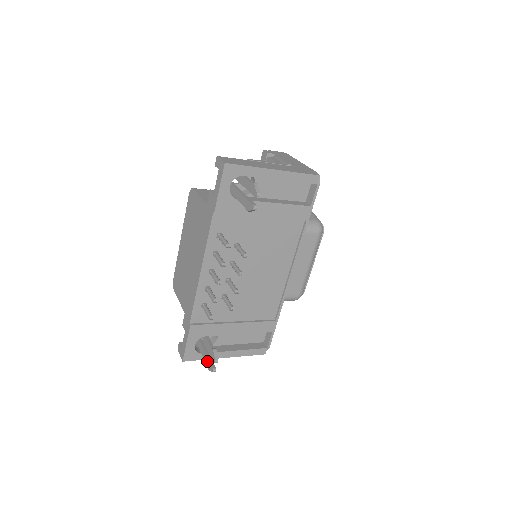
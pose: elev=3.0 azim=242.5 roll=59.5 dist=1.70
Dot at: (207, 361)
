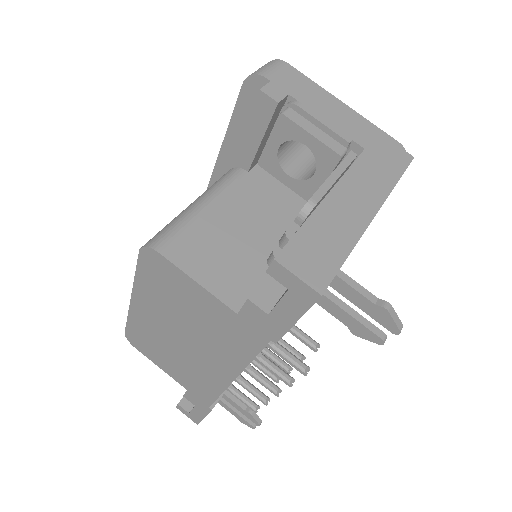
Dot at: (236, 416)
